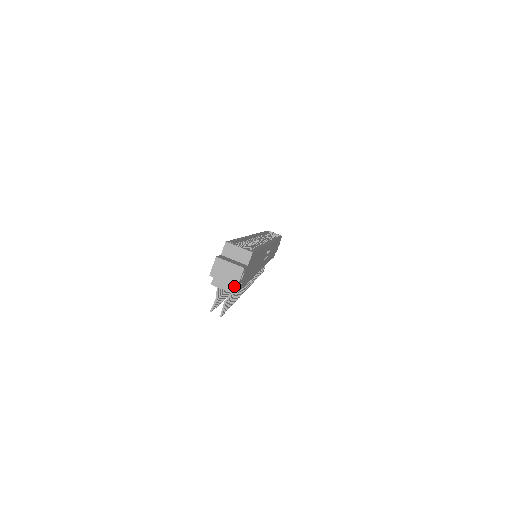
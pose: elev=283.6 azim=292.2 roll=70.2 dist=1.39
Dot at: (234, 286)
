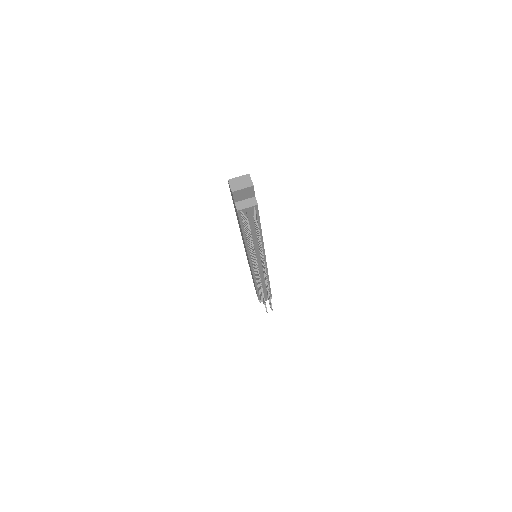
Dot at: (252, 201)
